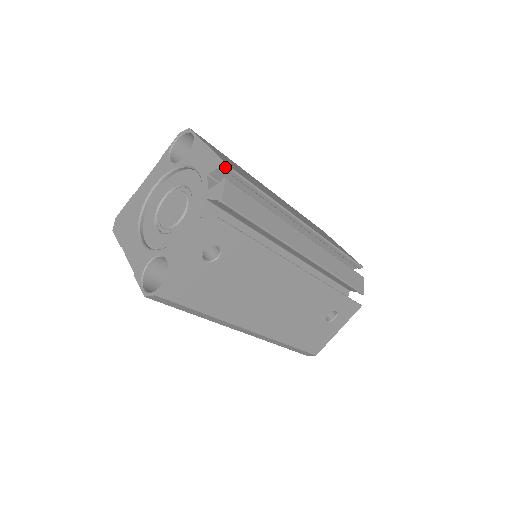
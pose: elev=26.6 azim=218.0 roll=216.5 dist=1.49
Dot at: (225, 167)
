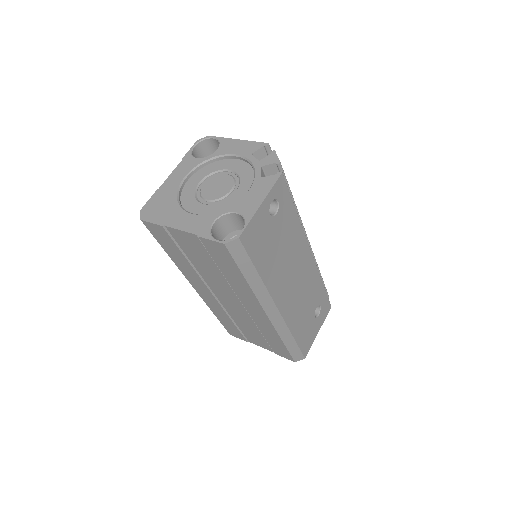
Dot at: (268, 146)
